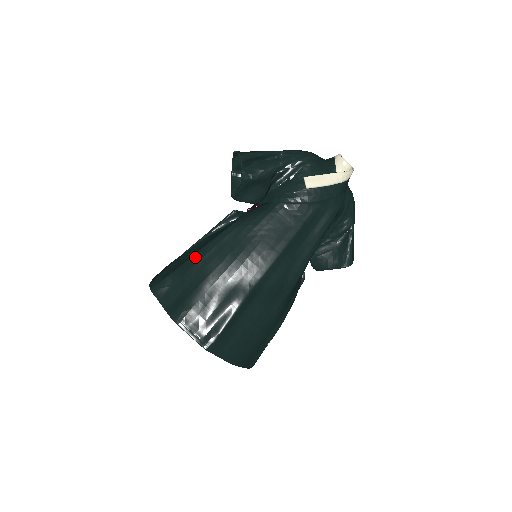
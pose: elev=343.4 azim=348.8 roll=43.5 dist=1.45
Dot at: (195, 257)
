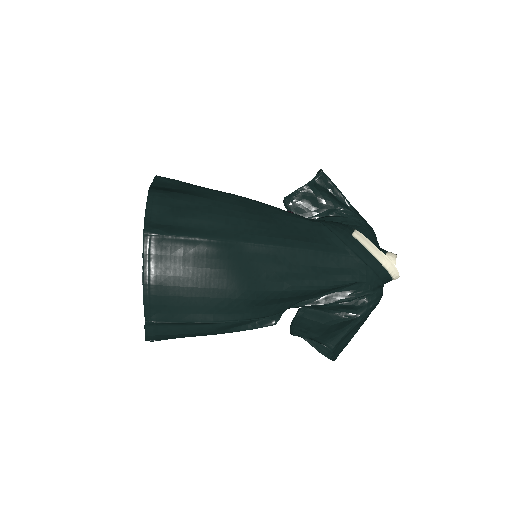
Dot at: (215, 190)
